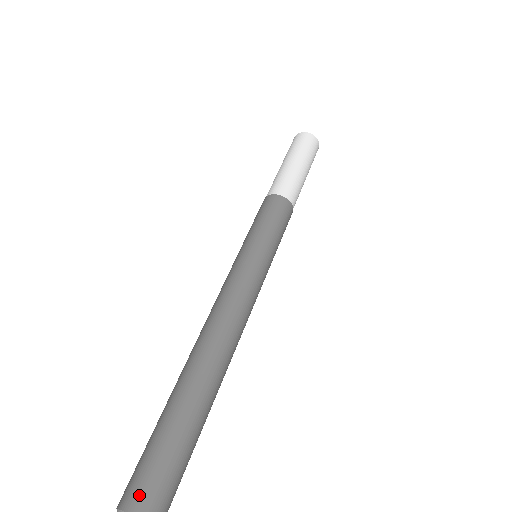
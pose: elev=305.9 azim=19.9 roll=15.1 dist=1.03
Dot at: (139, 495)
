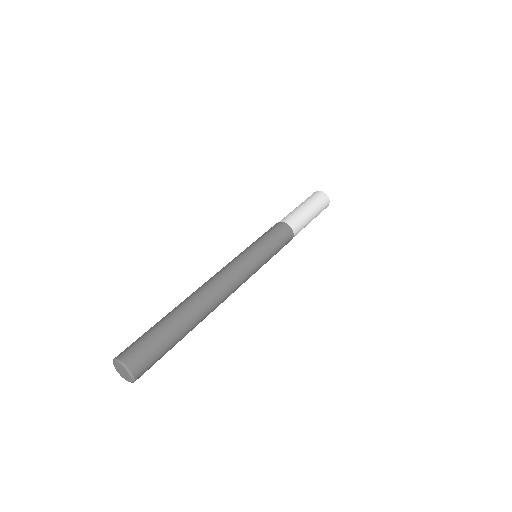
Dot at: (137, 360)
